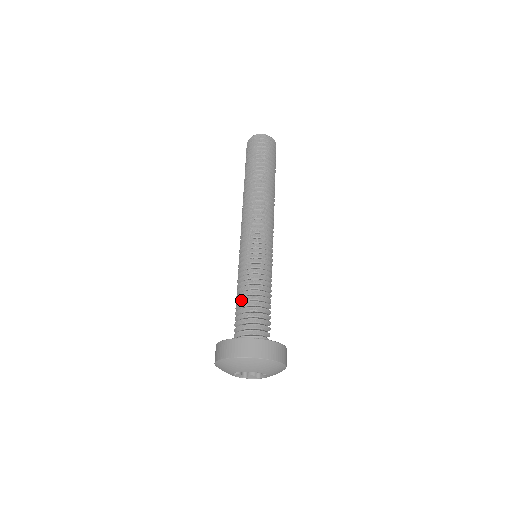
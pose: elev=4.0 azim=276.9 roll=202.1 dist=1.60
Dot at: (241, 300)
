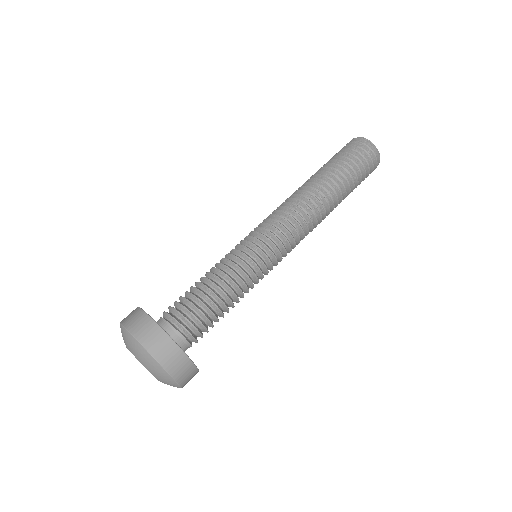
Dot at: (196, 286)
